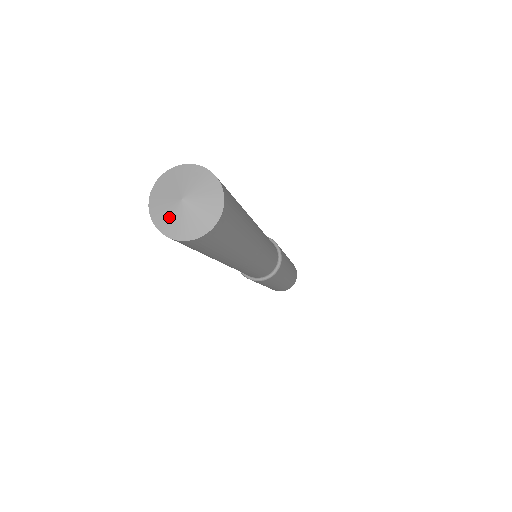
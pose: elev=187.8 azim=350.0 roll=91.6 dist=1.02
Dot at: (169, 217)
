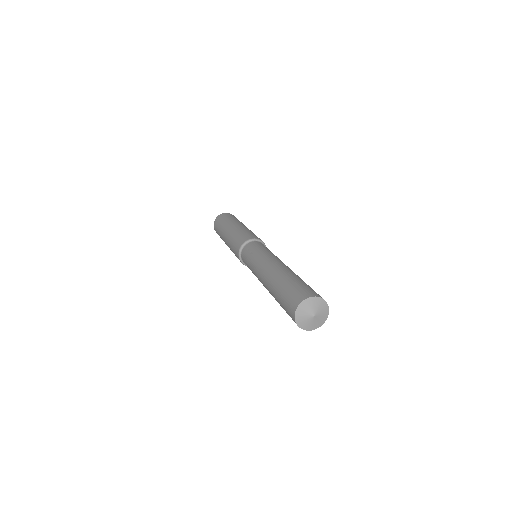
Dot at: (310, 324)
